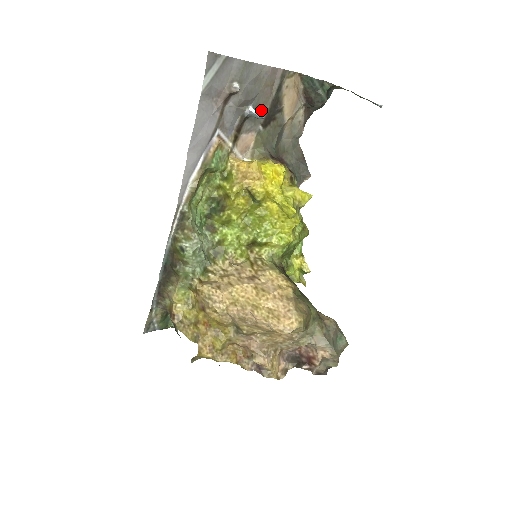
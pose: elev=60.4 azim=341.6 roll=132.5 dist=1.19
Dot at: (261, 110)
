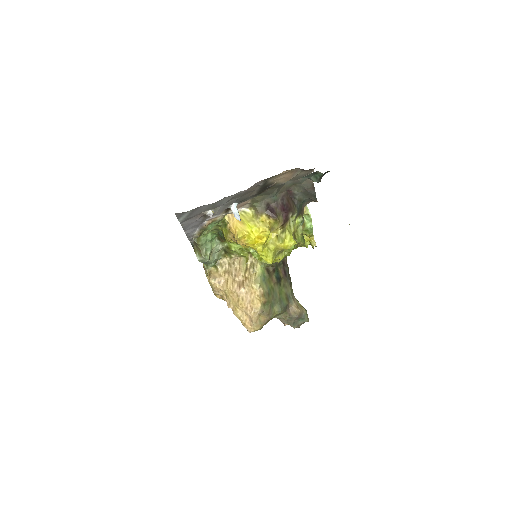
Dot at: (248, 196)
